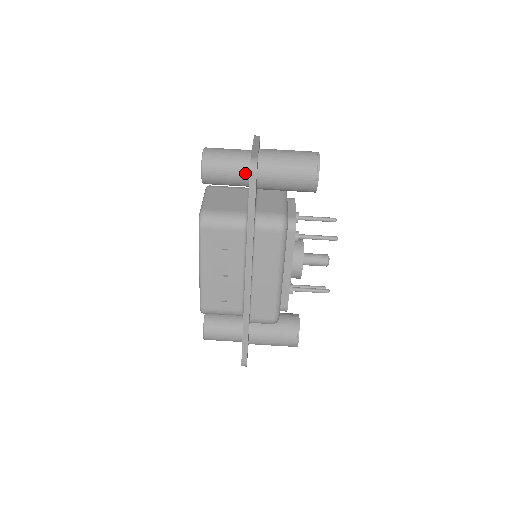
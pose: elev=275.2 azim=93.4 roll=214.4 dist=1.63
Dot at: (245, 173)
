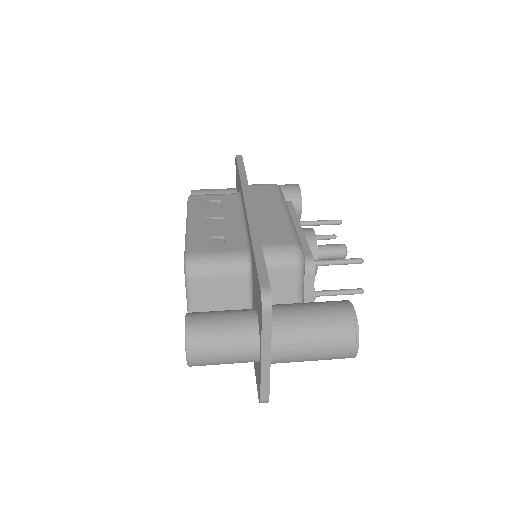
Dot at: (232, 190)
